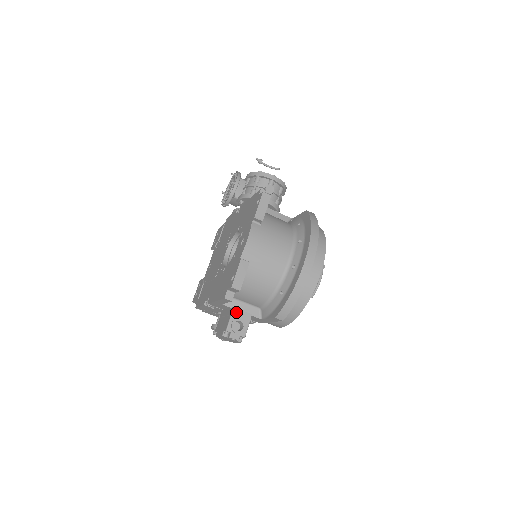
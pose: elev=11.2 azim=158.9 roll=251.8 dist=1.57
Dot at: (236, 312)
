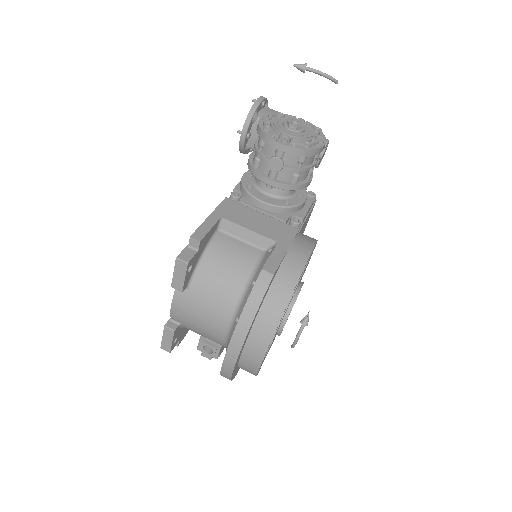
Dot at: occluded
